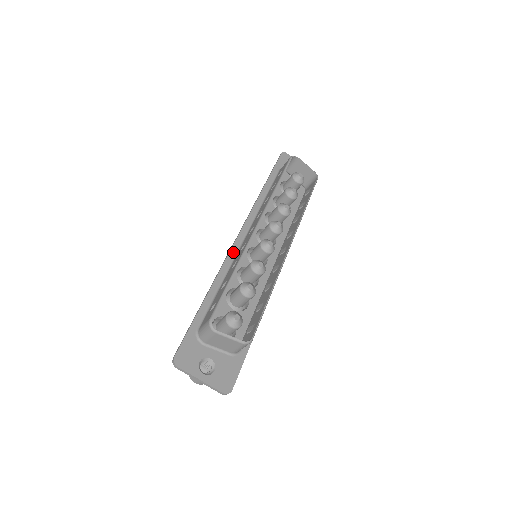
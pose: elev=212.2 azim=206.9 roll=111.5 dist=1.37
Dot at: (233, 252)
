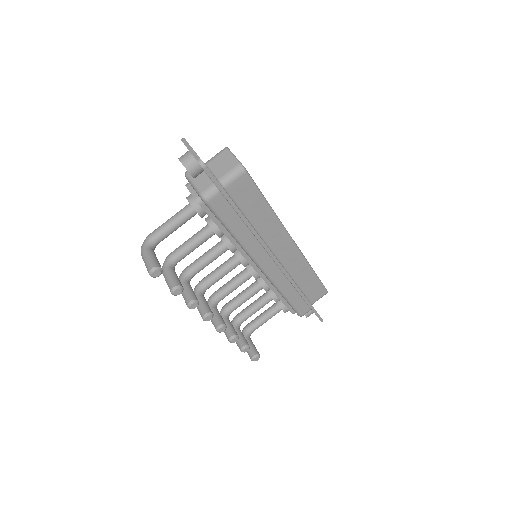
Dot at: occluded
